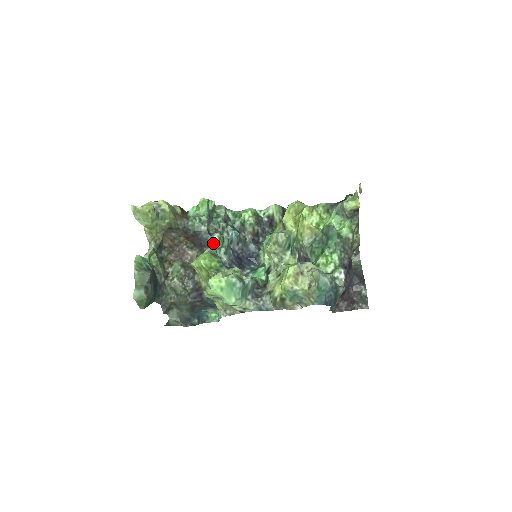
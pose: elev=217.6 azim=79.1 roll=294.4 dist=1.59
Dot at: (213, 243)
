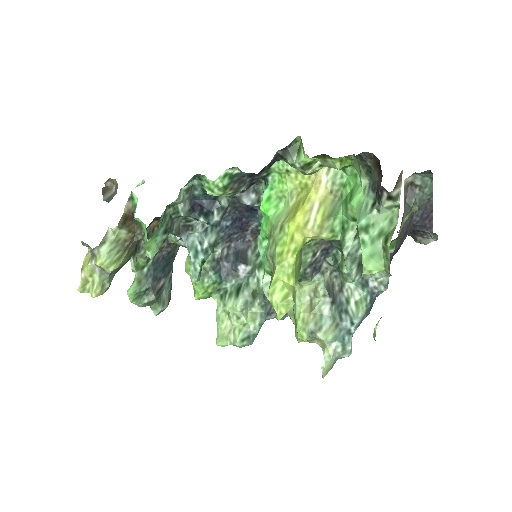
Dot at: occluded
